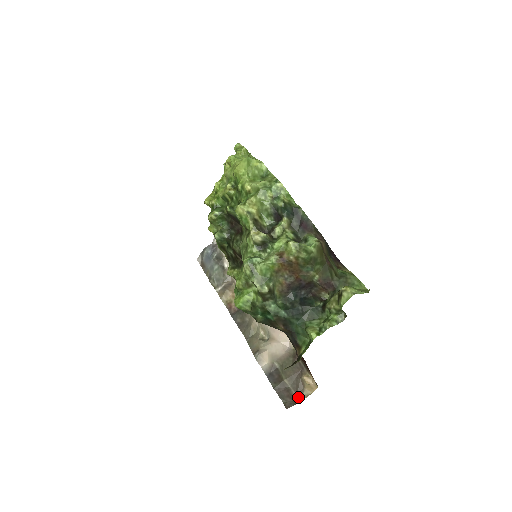
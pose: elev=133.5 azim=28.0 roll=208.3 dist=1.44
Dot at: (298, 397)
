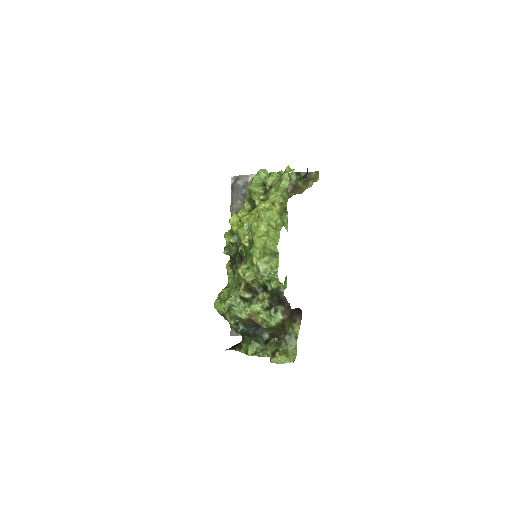
Dot at: occluded
